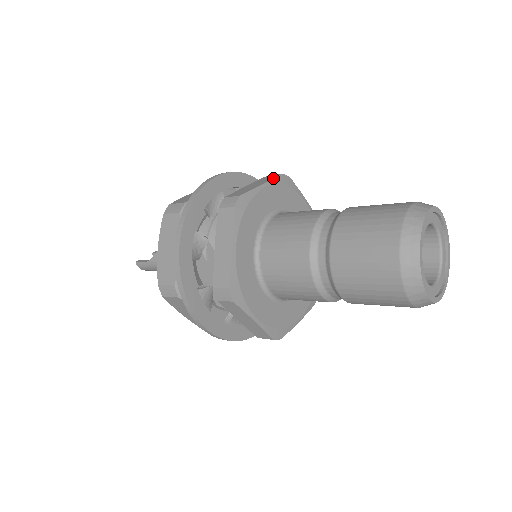
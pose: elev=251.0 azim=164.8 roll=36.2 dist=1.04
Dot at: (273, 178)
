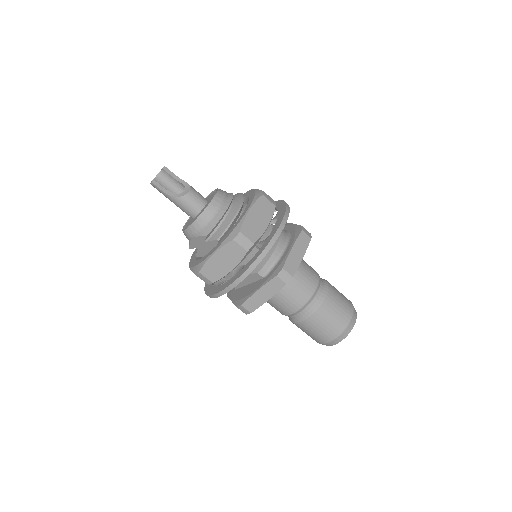
Dot at: occluded
